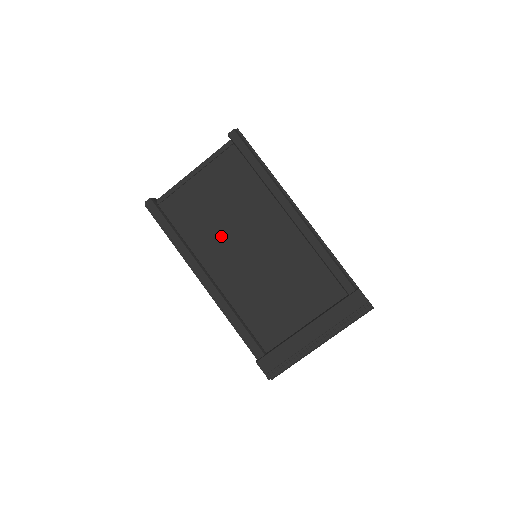
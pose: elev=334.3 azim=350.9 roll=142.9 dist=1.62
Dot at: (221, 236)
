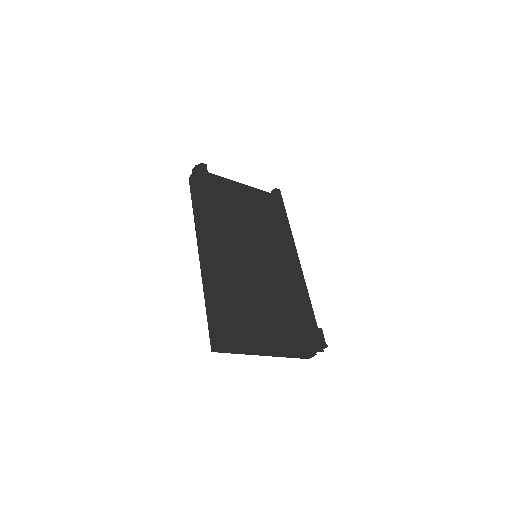
Dot at: (239, 225)
